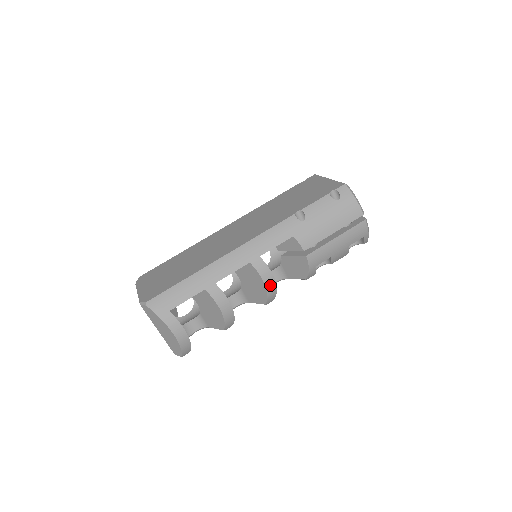
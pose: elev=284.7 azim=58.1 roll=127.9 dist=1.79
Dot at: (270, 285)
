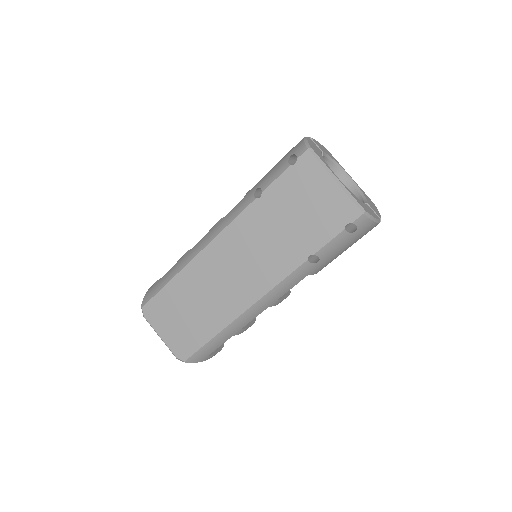
Dot at: occluded
